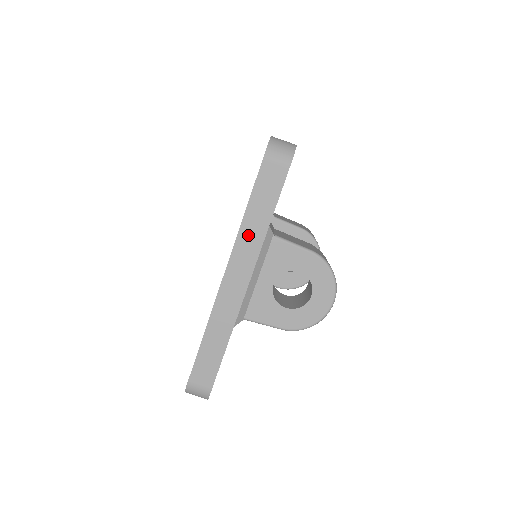
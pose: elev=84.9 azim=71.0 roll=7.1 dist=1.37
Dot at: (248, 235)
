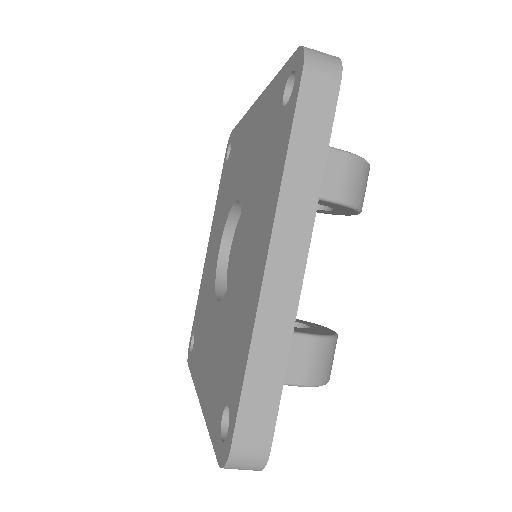
Dot at: occluded
